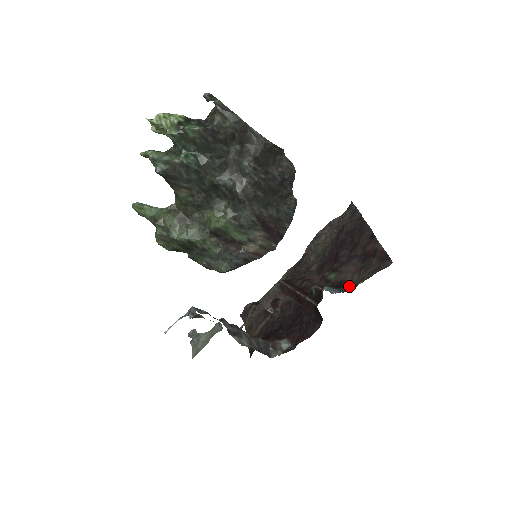
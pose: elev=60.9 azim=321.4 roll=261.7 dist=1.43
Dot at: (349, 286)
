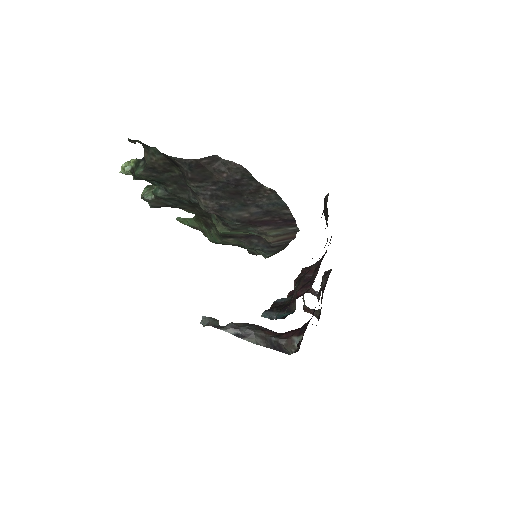
Dot at: (295, 307)
